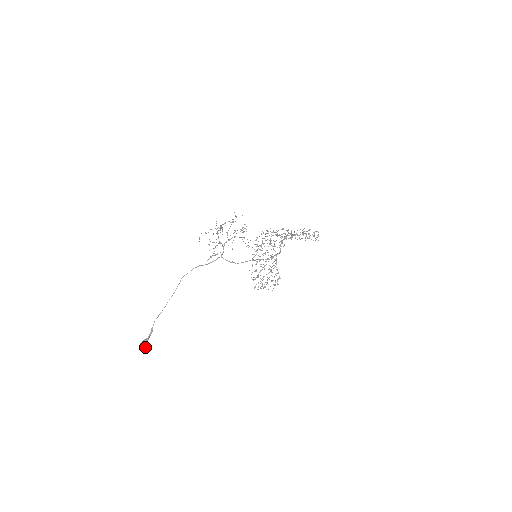
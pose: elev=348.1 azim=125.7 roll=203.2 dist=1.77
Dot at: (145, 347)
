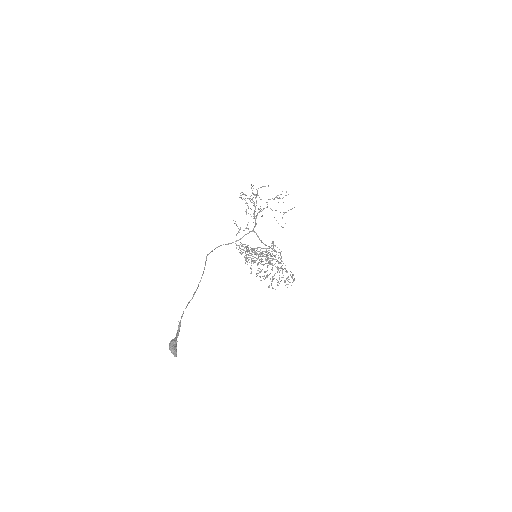
Dot at: (176, 351)
